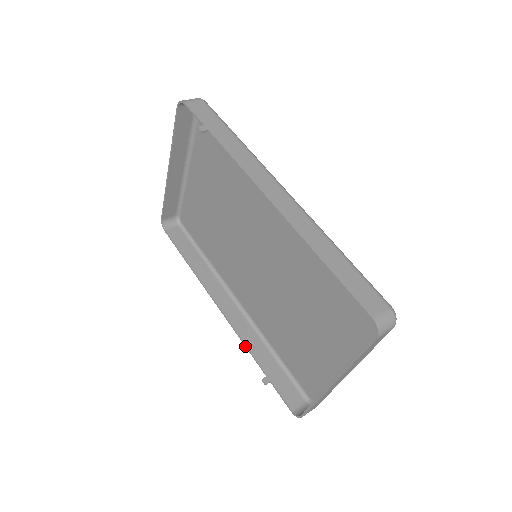
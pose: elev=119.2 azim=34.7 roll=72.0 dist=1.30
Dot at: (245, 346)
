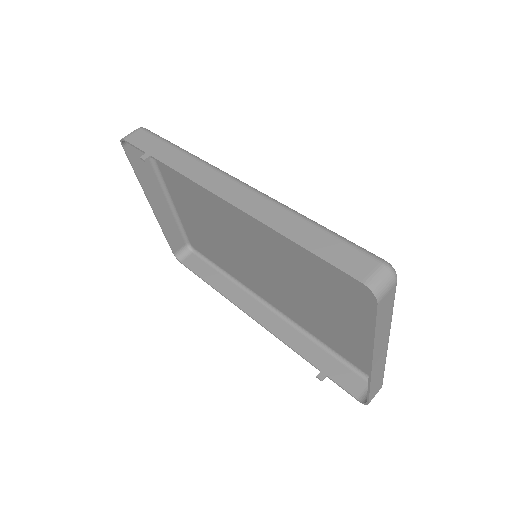
Dot at: occluded
